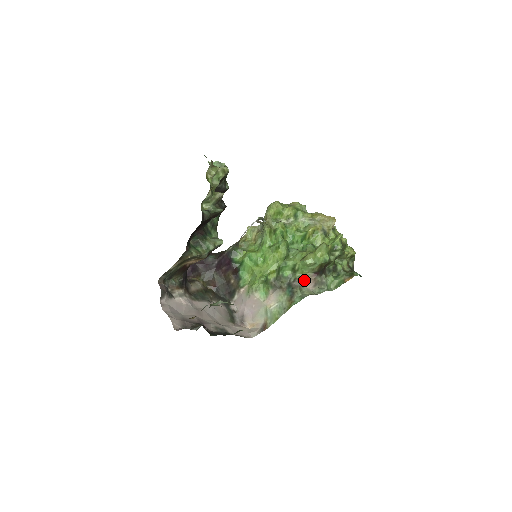
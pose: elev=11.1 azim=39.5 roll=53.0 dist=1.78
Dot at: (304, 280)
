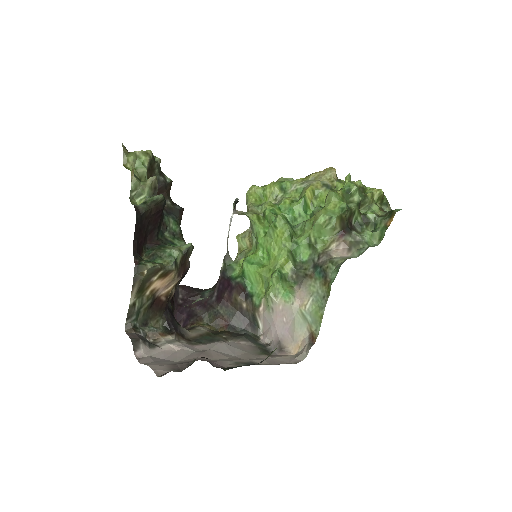
Dot at: (331, 250)
